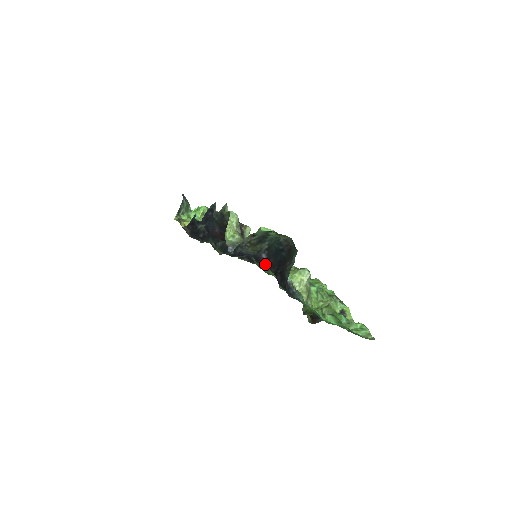
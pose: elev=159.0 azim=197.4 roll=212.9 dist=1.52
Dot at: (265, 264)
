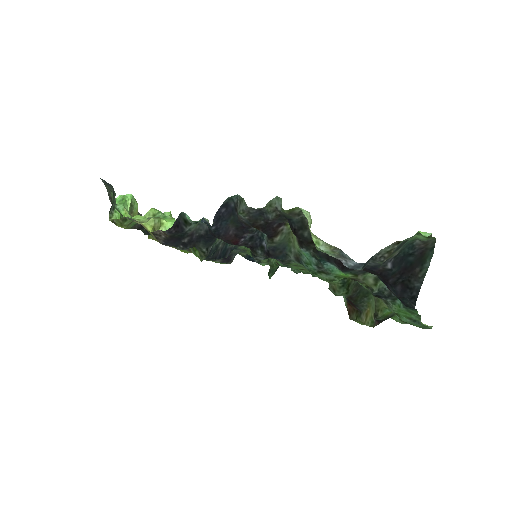
Dot at: (354, 272)
